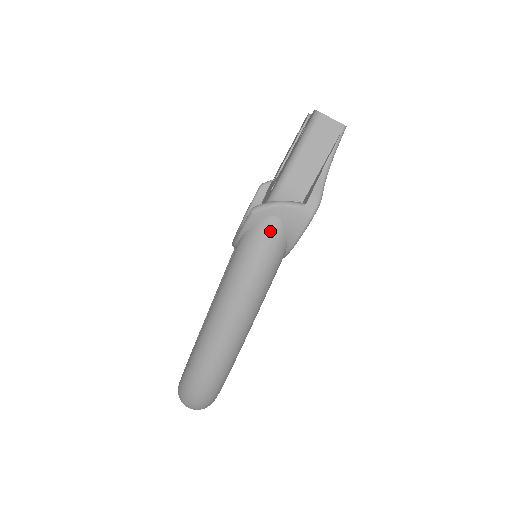
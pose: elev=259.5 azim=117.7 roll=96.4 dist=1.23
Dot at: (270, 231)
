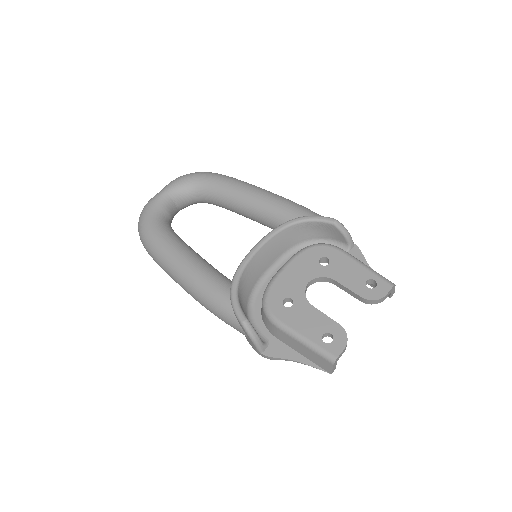
Dot at: (237, 329)
